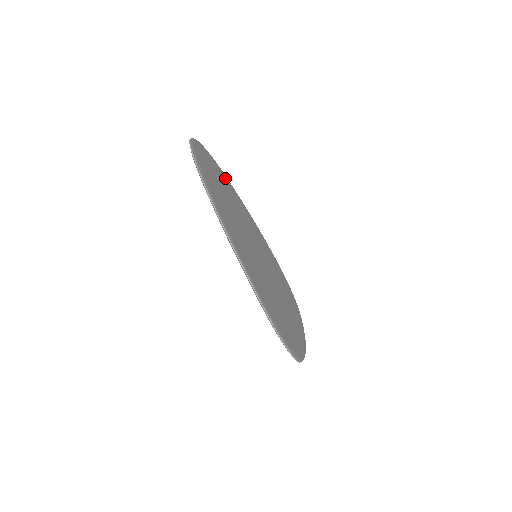
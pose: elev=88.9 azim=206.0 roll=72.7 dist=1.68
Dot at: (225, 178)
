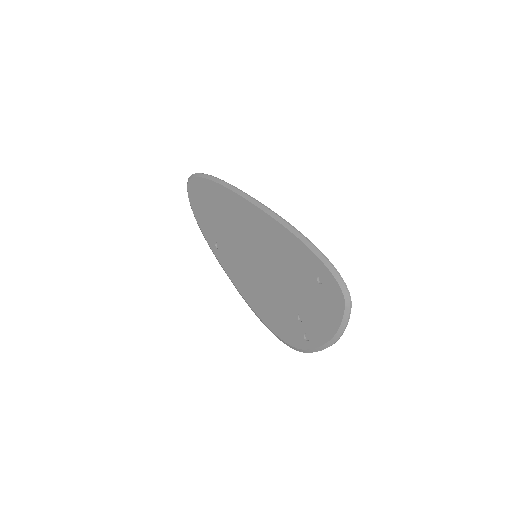
Dot at: occluded
